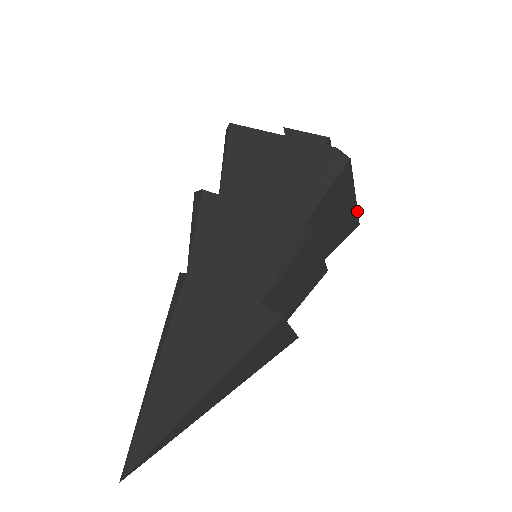
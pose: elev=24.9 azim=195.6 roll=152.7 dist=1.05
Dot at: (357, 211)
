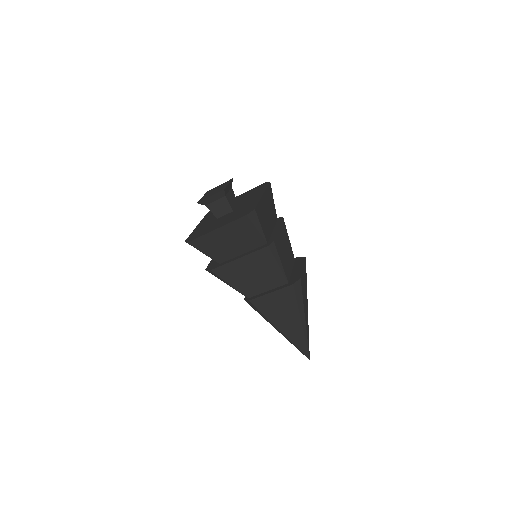
Dot at: (267, 188)
